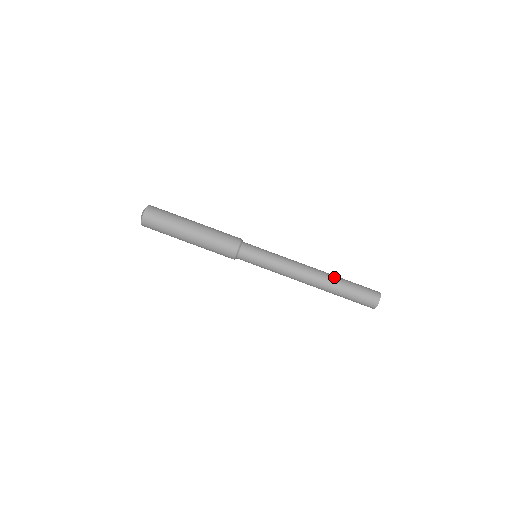
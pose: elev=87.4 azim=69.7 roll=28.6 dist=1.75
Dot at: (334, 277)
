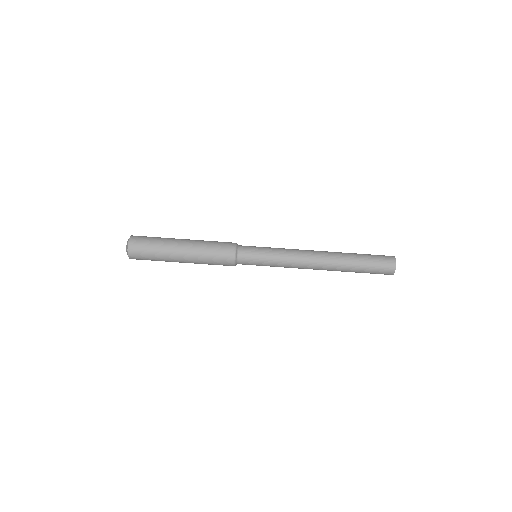
Dot at: (343, 262)
